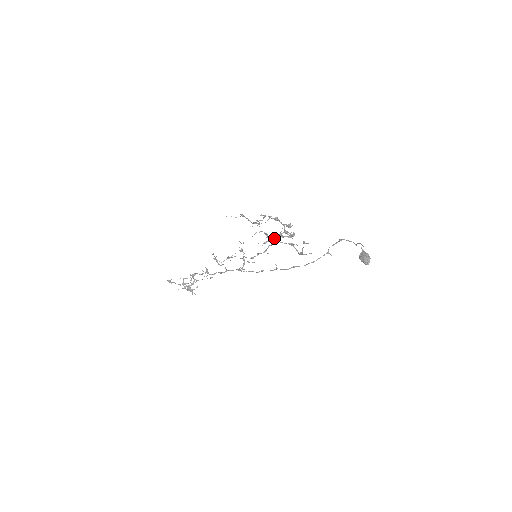
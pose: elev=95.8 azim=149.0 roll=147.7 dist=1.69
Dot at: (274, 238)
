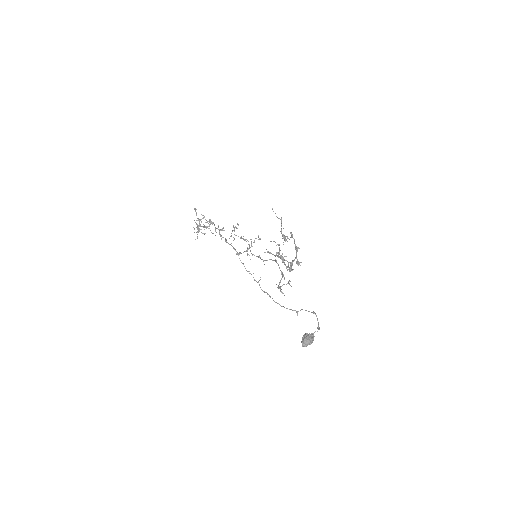
Dot at: (278, 256)
